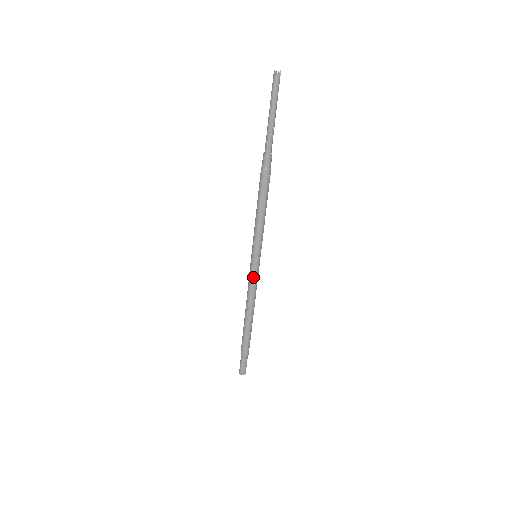
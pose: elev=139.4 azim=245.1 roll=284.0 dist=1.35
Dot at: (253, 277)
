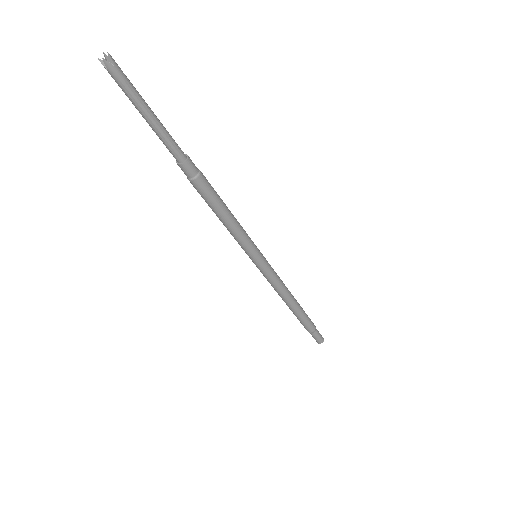
Dot at: (266, 276)
